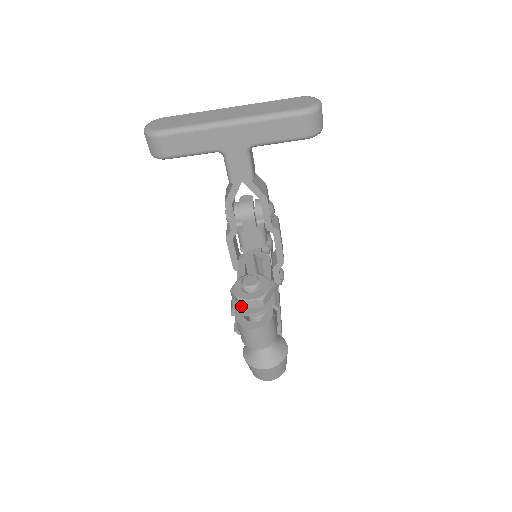
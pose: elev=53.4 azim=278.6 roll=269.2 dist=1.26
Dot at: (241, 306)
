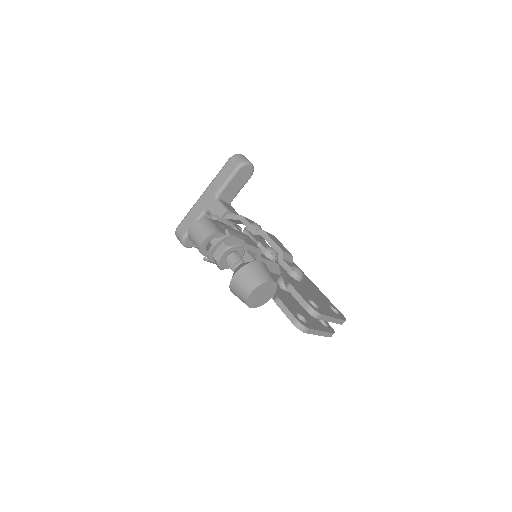
Dot at: occluded
